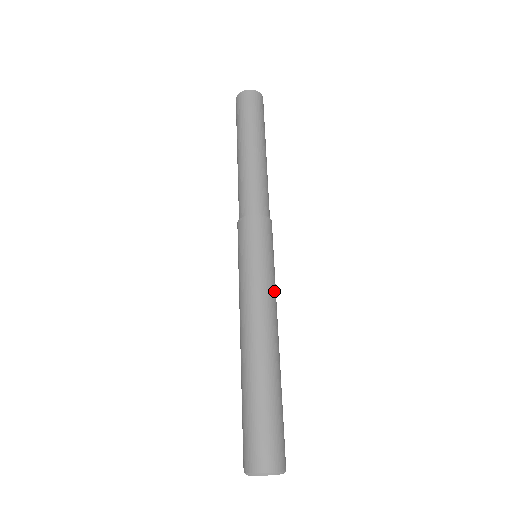
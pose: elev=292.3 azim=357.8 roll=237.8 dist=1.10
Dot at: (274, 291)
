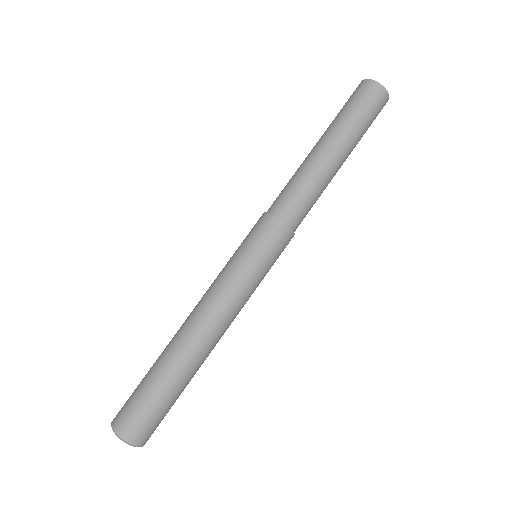
Dot at: (231, 291)
